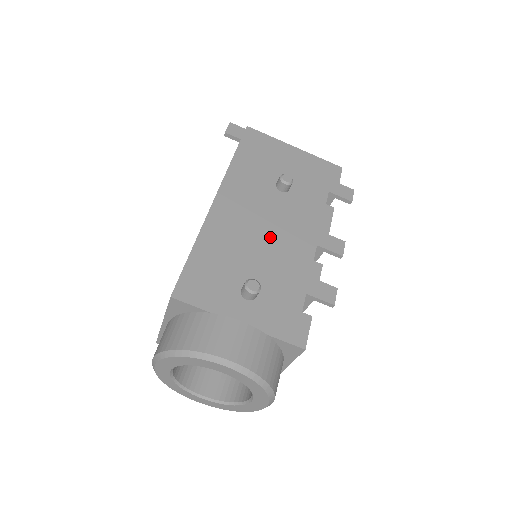
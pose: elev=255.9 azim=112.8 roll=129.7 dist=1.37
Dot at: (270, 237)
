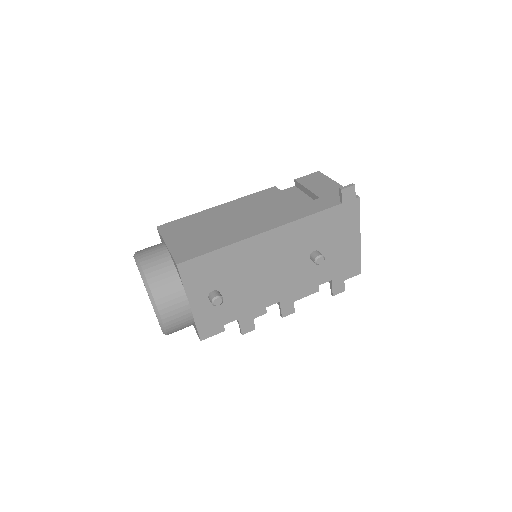
Dot at: (265, 277)
